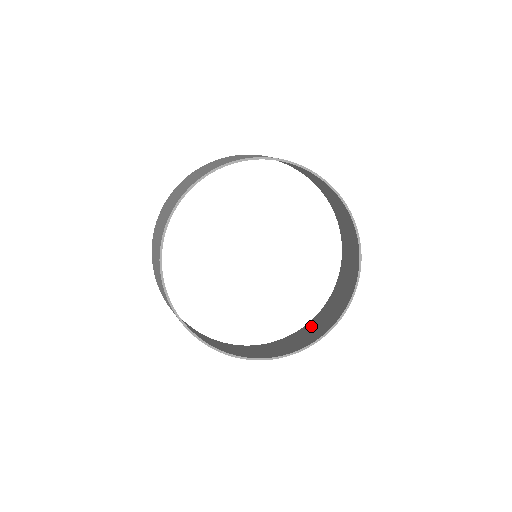
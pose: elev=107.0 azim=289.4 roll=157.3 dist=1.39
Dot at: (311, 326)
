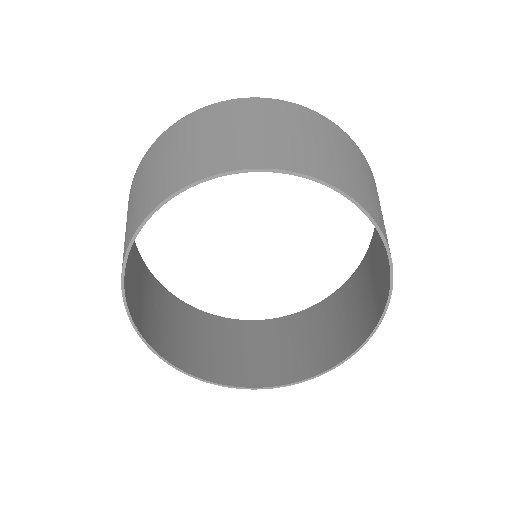
Dot at: (276, 334)
